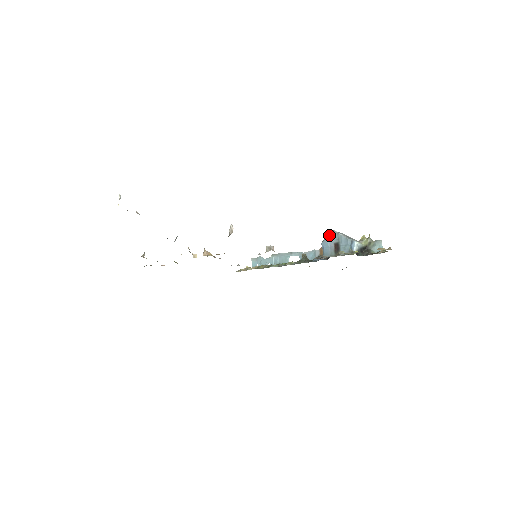
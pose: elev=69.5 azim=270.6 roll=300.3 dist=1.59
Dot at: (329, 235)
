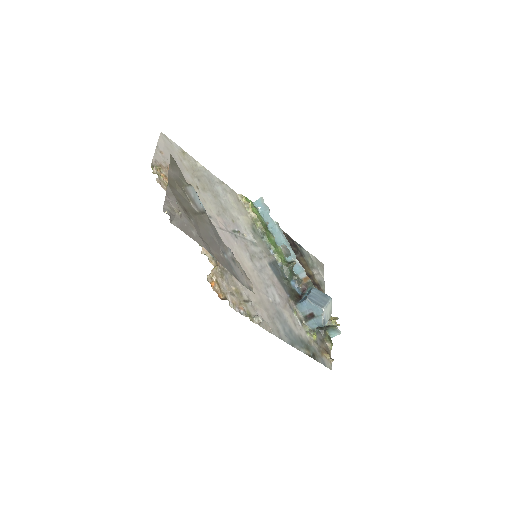
Dot at: (317, 307)
